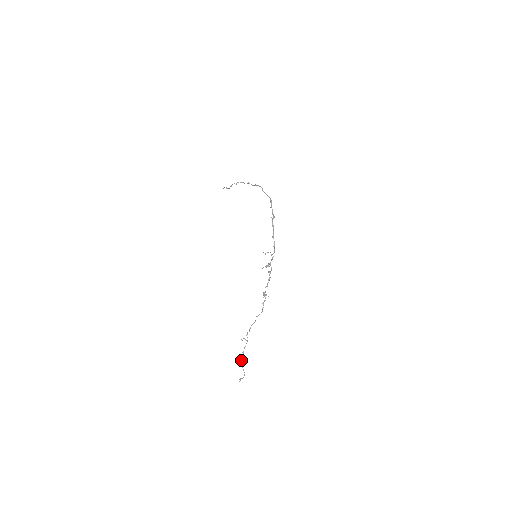
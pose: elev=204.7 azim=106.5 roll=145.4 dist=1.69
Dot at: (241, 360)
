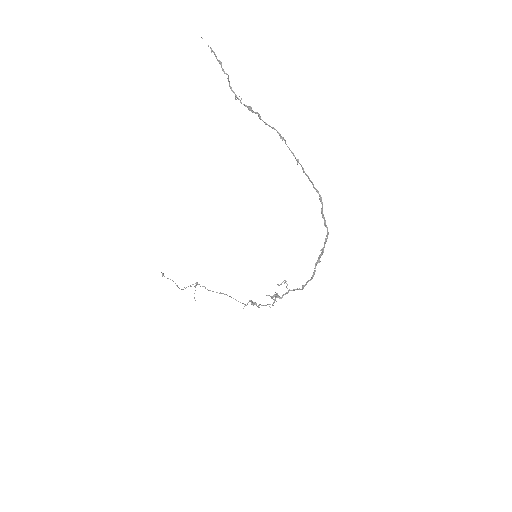
Dot at: occluded
